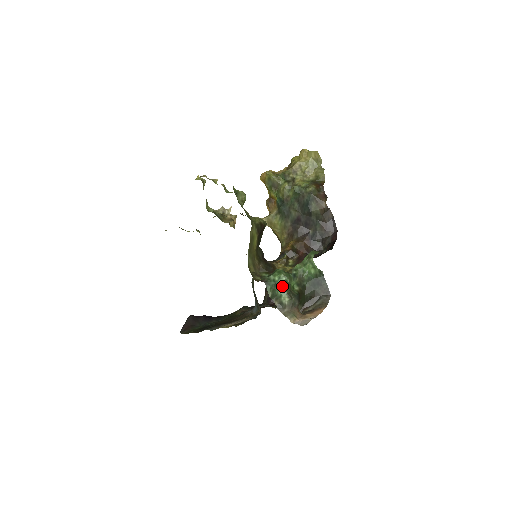
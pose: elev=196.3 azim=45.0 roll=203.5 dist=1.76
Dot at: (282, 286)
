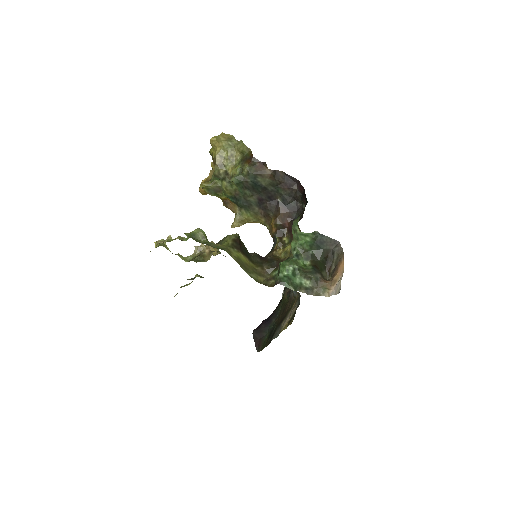
Dot at: (295, 276)
